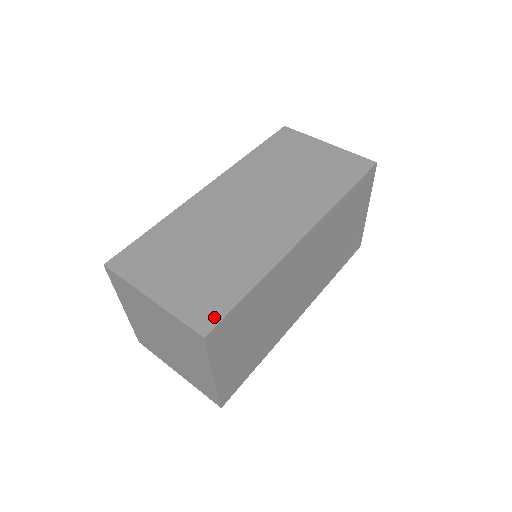
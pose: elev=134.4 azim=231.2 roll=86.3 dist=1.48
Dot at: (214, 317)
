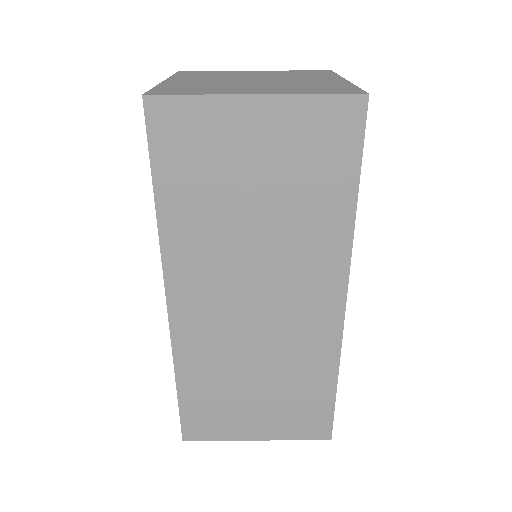
Dot at: (325, 424)
